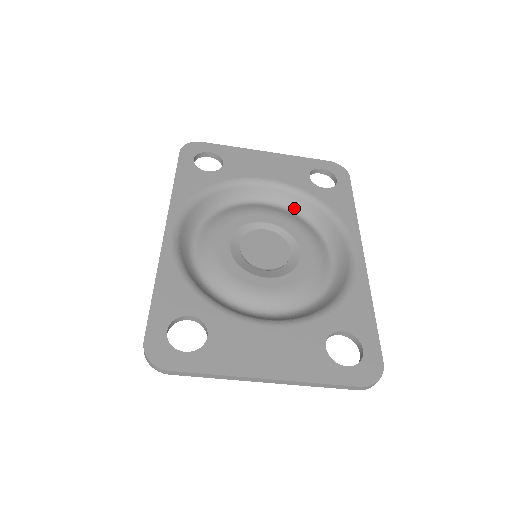
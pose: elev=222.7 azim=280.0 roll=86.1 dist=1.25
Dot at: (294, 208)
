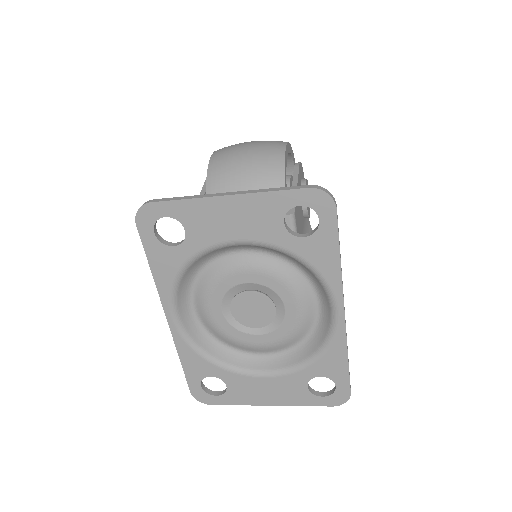
Dot at: (275, 253)
